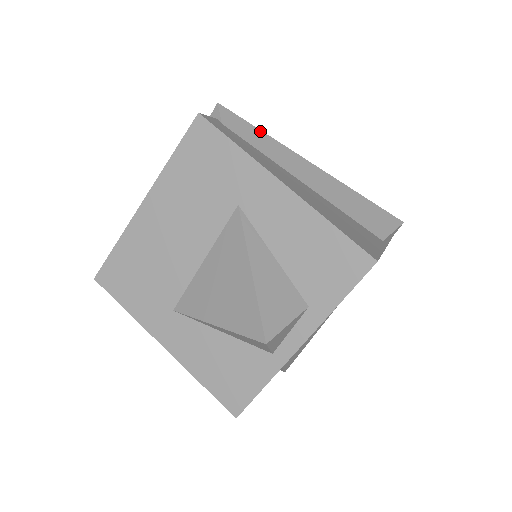
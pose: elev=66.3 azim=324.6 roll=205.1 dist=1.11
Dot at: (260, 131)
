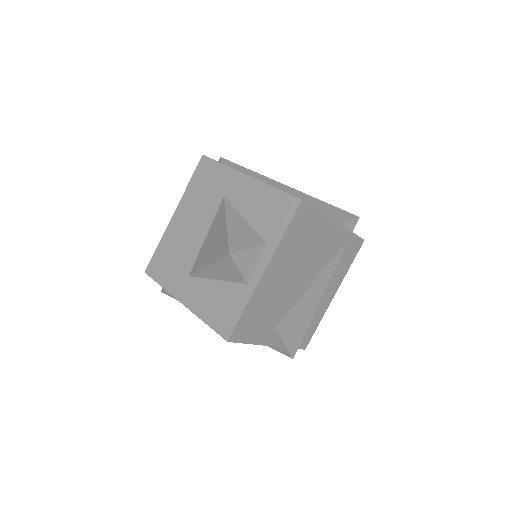
Dot at: (247, 169)
